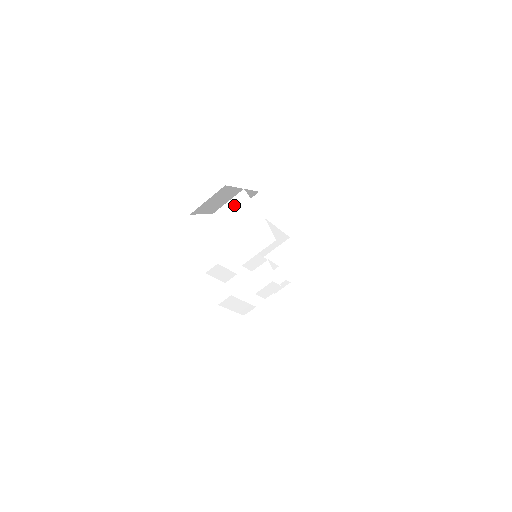
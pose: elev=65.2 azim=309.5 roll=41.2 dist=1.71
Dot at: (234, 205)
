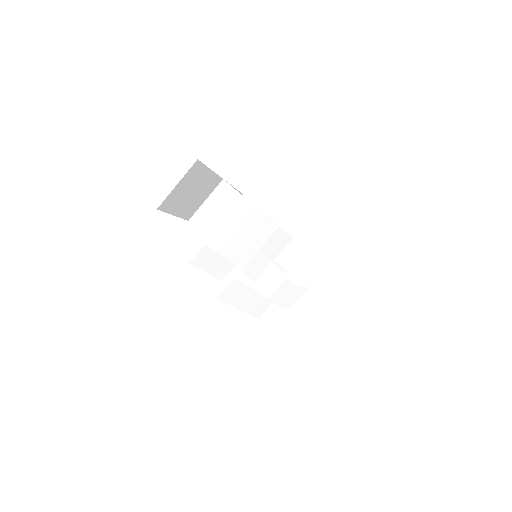
Dot at: (214, 202)
